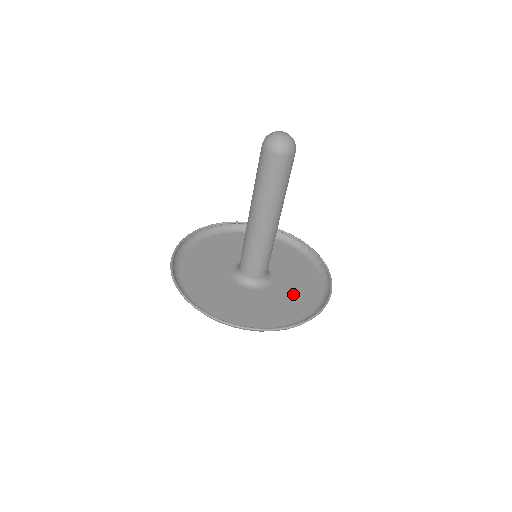
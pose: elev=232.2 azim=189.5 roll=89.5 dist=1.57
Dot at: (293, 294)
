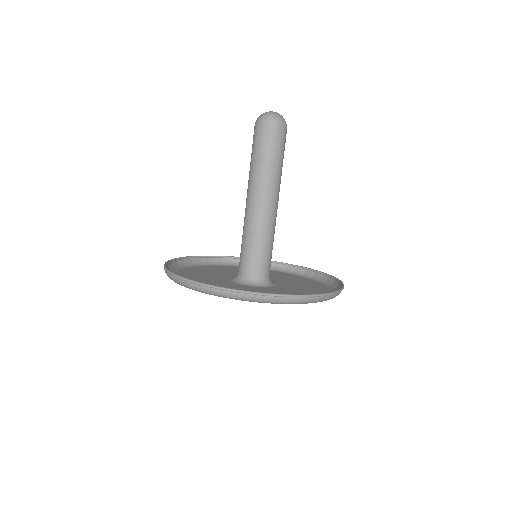
Dot at: (302, 286)
